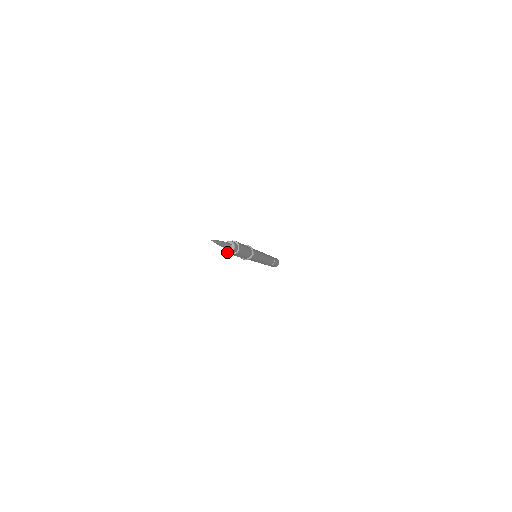
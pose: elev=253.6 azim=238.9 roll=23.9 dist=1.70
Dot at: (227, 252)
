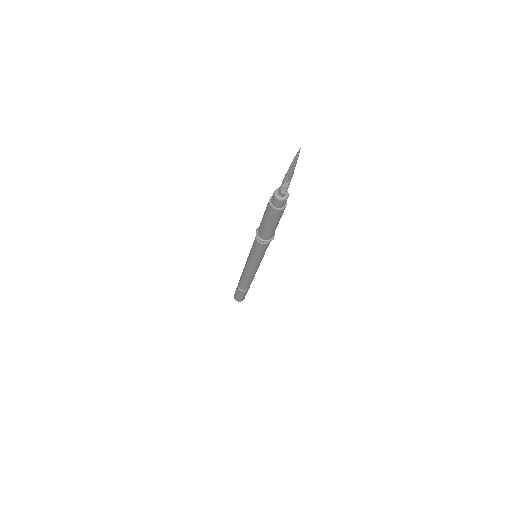
Dot at: (269, 202)
